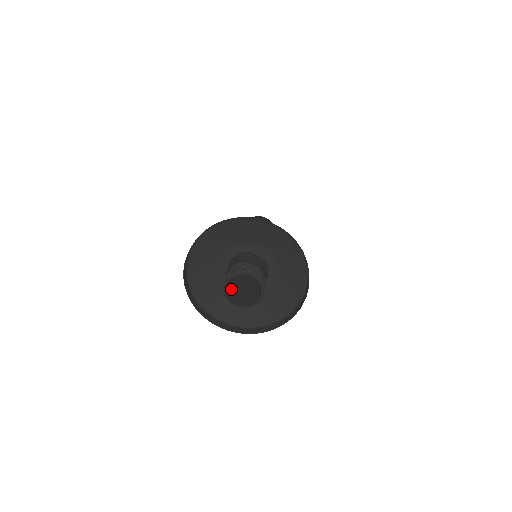
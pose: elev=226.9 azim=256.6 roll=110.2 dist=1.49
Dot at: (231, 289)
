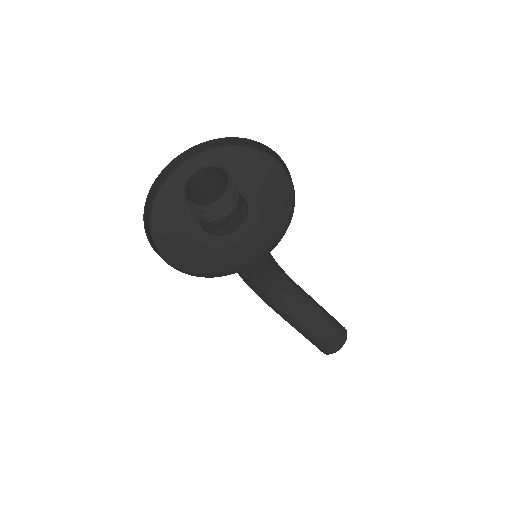
Dot at: (207, 218)
